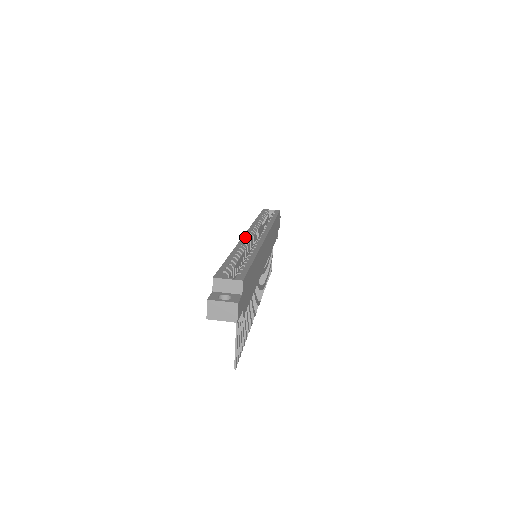
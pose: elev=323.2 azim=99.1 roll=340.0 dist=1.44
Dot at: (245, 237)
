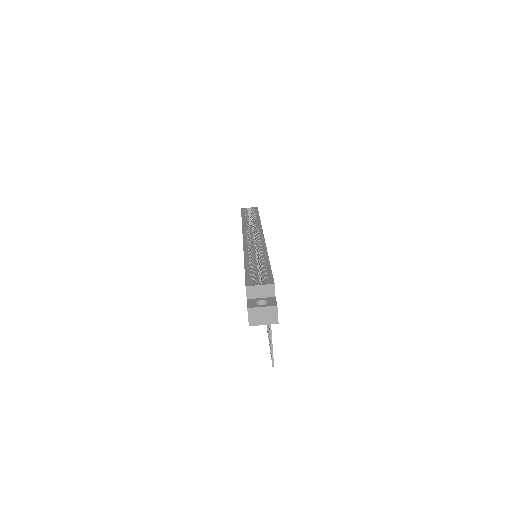
Dot at: (245, 240)
